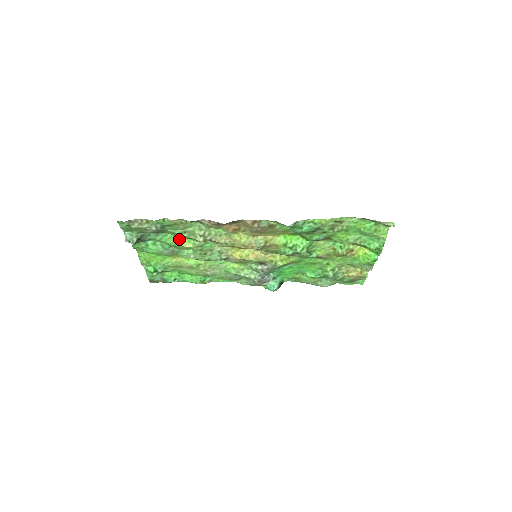
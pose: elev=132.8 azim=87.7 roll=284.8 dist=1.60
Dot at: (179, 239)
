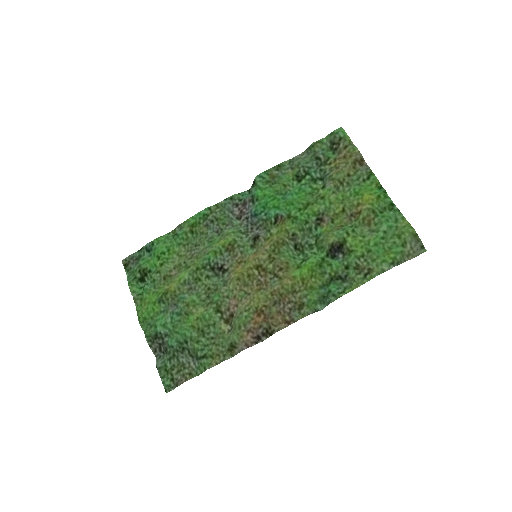
Dot at: (194, 322)
